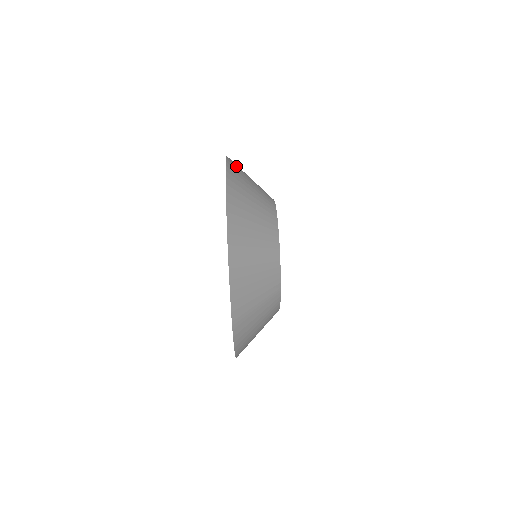
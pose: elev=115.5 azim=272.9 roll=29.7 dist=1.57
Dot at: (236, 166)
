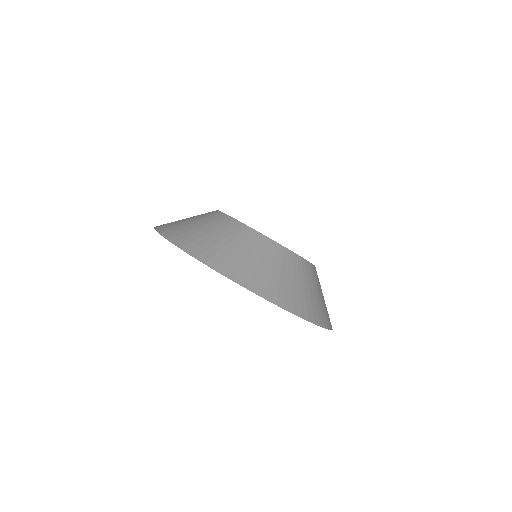
Dot at: occluded
